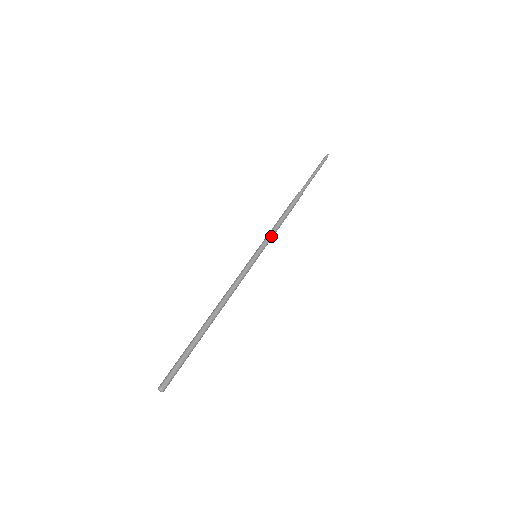
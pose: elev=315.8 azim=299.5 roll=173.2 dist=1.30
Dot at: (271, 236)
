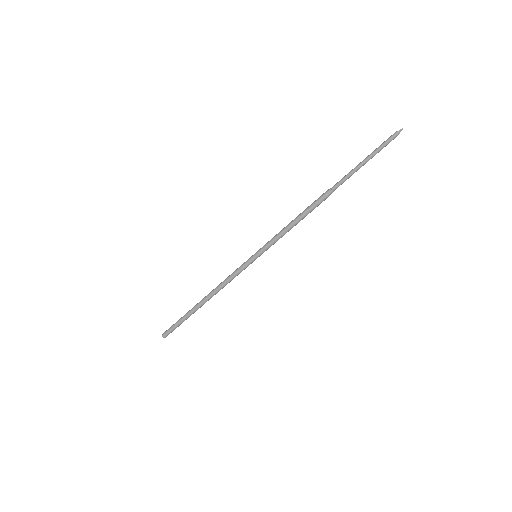
Dot at: (276, 240)
